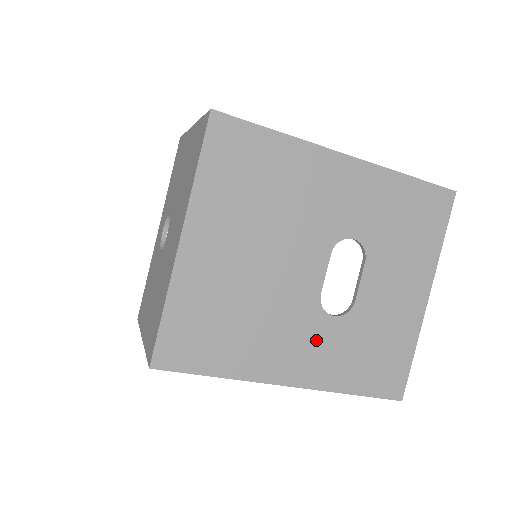
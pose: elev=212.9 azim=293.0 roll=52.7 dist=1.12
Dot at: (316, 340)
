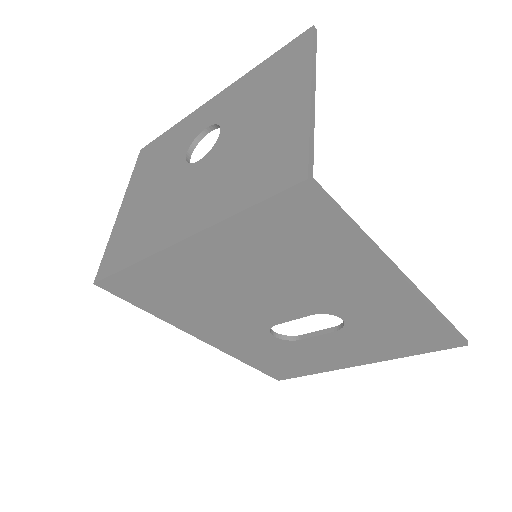
Dot at: (246, 337)
